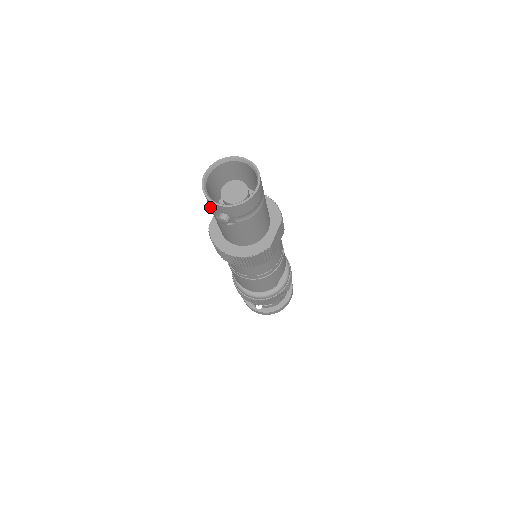
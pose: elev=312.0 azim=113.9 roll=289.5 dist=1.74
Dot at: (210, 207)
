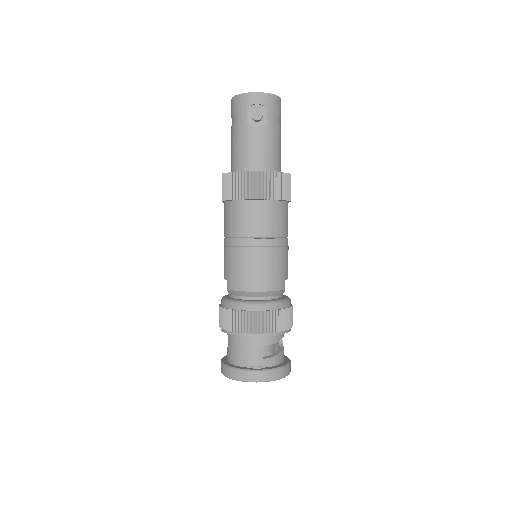
Dot at: (238, 121)
